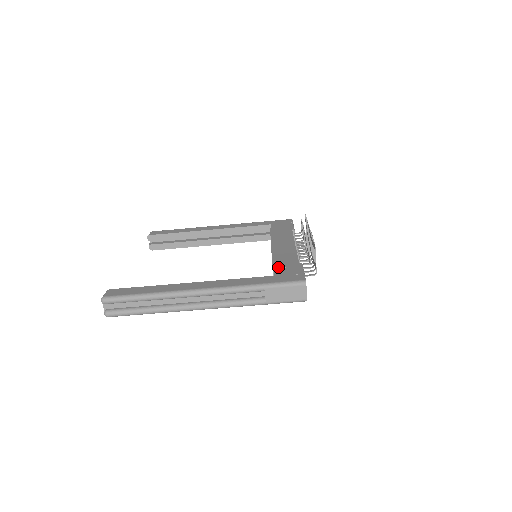
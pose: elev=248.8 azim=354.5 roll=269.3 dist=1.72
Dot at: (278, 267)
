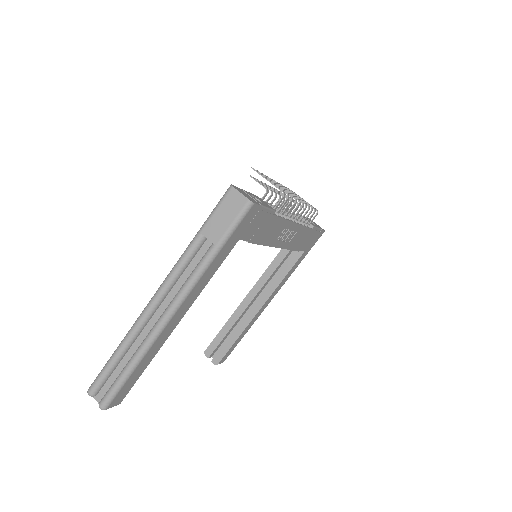
Dot at: occluded
